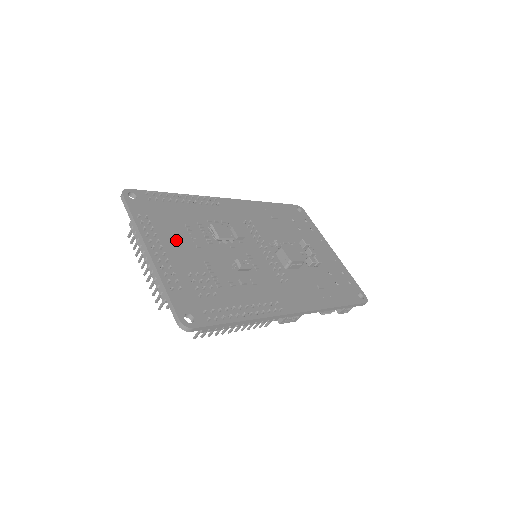
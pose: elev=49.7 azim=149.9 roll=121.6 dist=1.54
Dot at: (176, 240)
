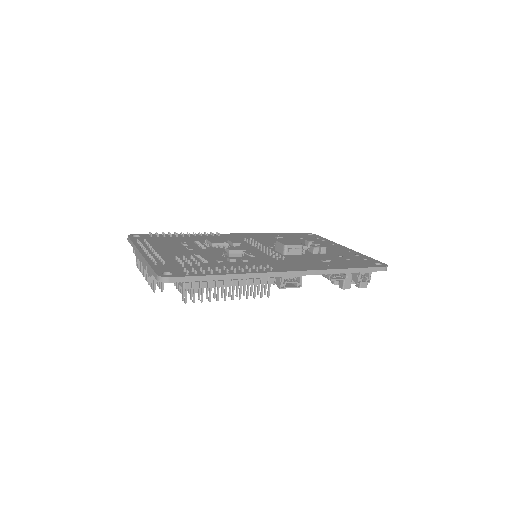
Dot at: (169, 248)
